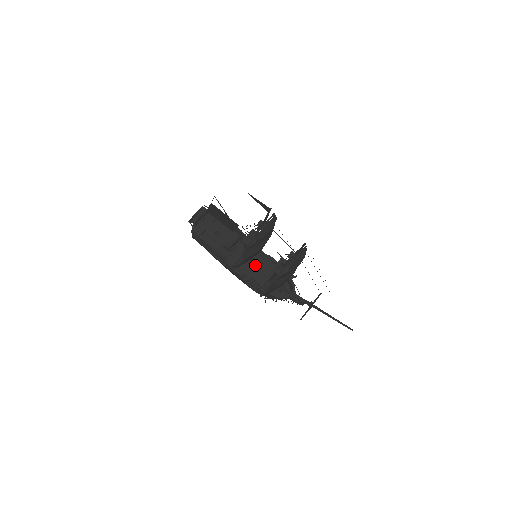
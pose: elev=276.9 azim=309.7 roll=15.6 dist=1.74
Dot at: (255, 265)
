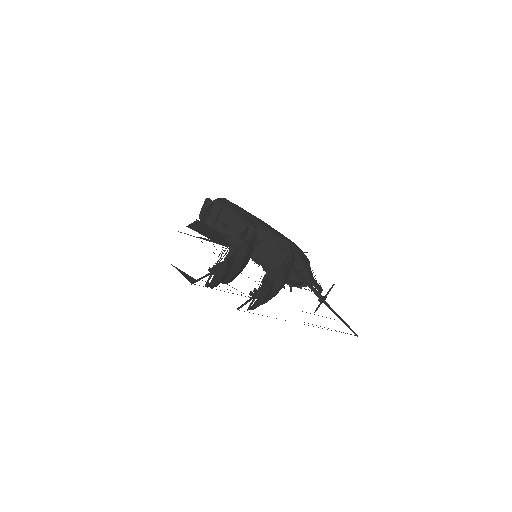
Dot at: (271, 249)
